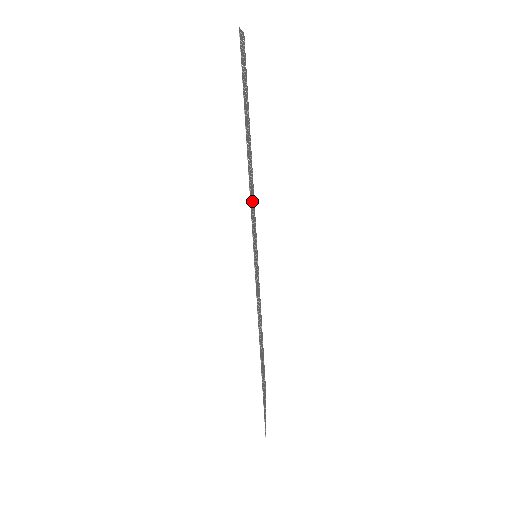
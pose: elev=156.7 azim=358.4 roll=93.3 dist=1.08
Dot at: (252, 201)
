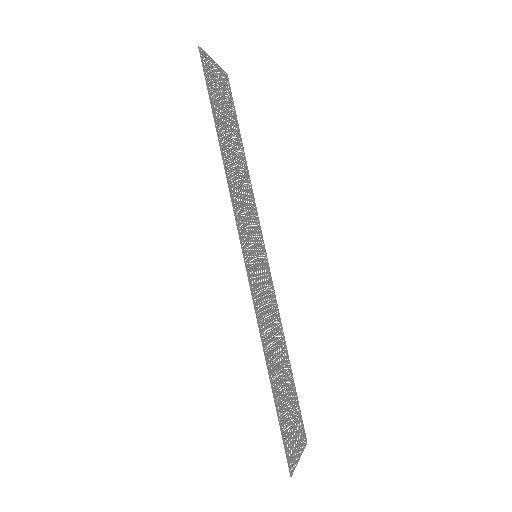
Dot at: (242, 199)
